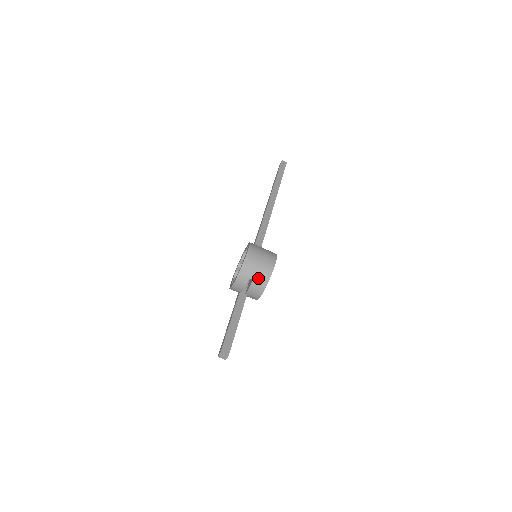
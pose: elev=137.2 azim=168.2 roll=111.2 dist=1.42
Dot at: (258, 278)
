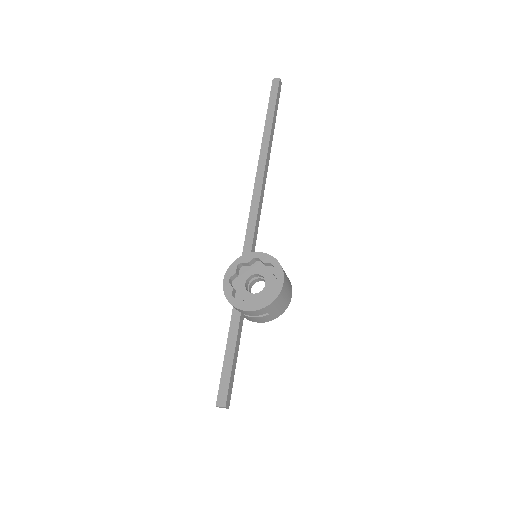
Dot at: (274, 314)
